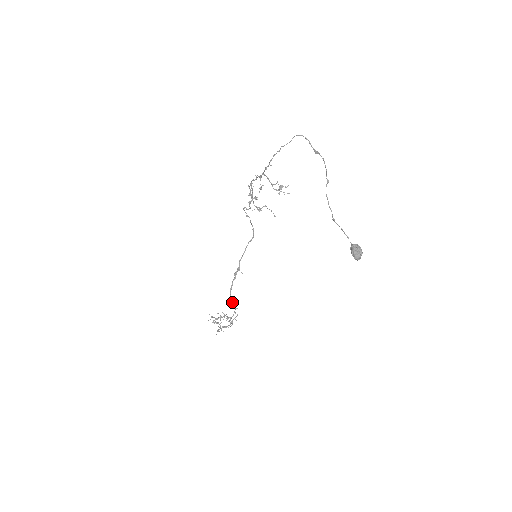
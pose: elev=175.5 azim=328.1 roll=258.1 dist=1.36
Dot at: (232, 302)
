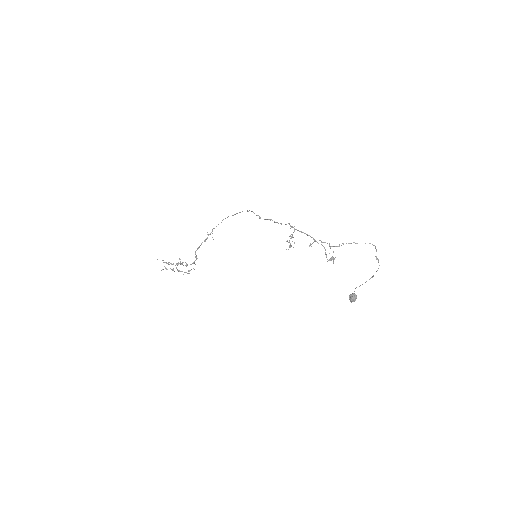
Dot at: (195, 257)
